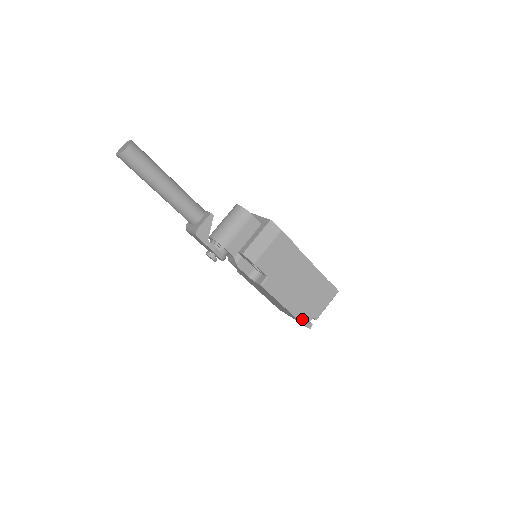
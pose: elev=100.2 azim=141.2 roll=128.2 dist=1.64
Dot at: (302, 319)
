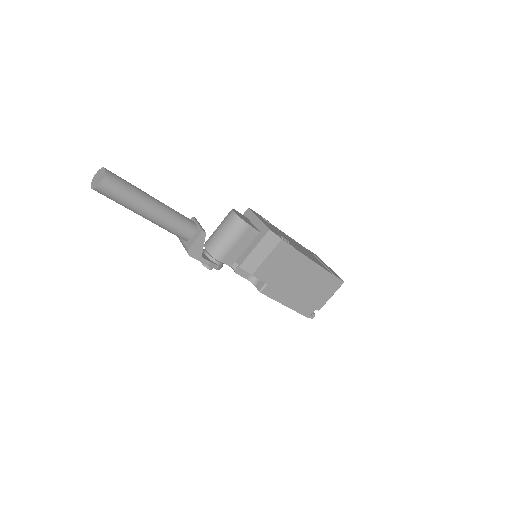
Dot at: (304, 312)
